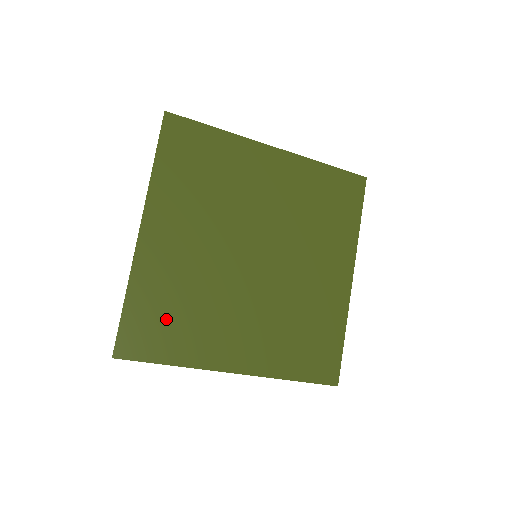
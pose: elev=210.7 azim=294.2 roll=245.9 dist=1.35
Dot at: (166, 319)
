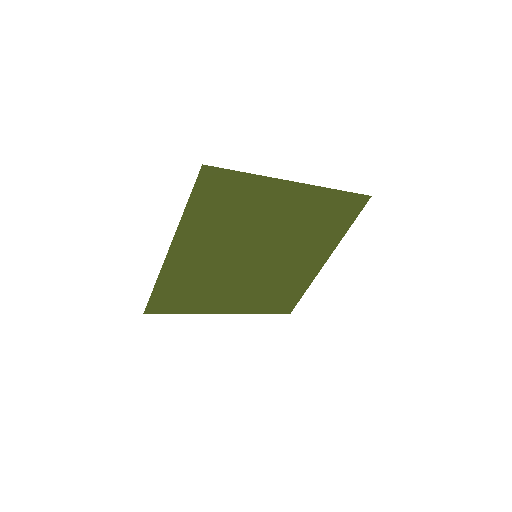
Dot at: (182, 294)
